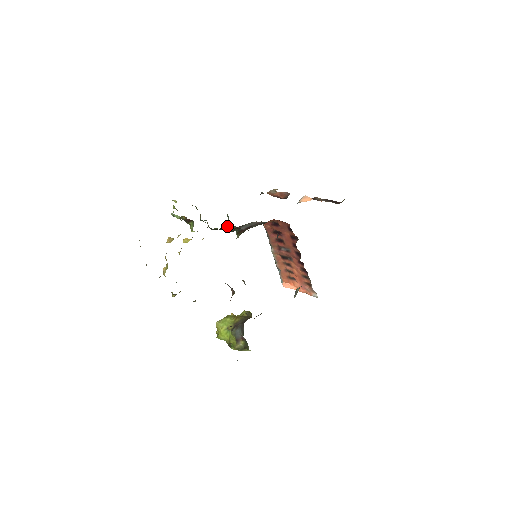
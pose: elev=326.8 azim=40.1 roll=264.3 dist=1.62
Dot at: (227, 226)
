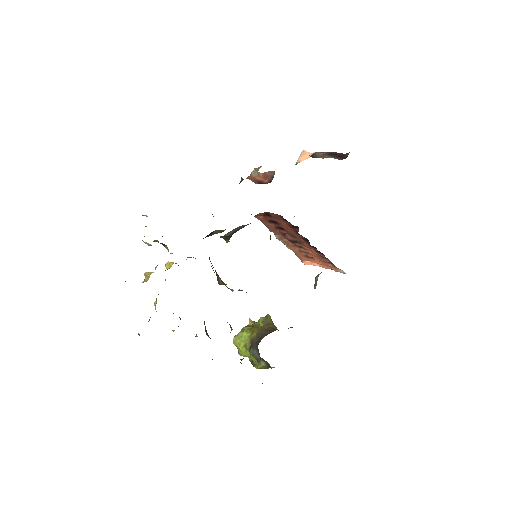
Dot at: (211, 233)
